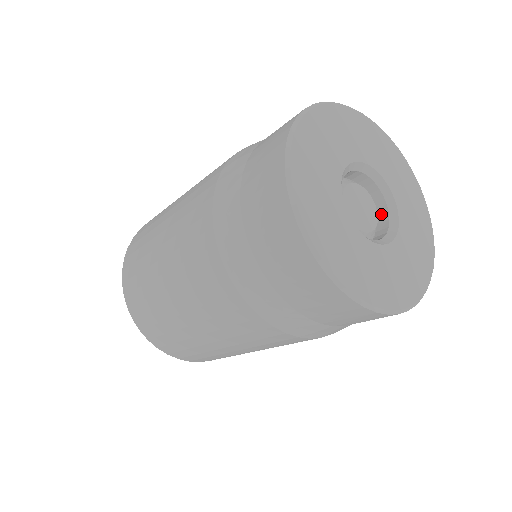
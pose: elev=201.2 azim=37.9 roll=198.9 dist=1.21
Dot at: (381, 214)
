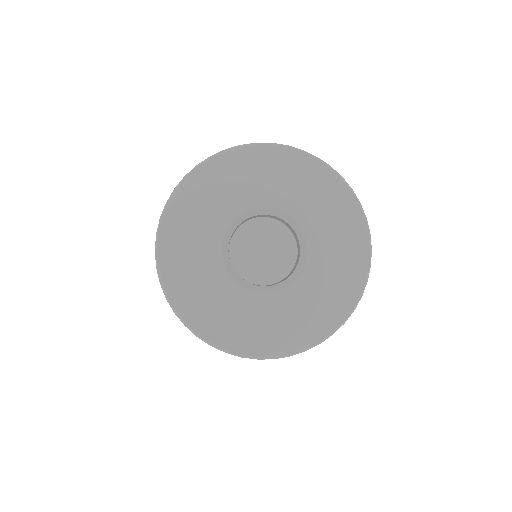
Dot at: (298, 257)
